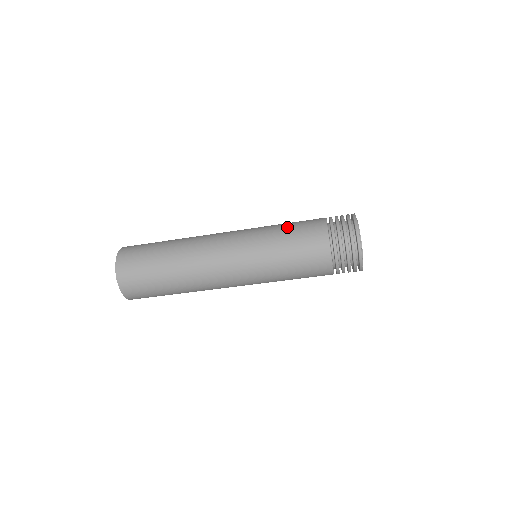
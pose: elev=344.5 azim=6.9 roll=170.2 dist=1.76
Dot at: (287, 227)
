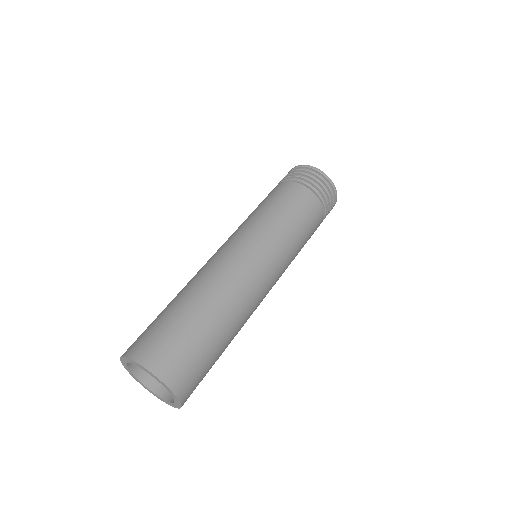
Dot at: occluded
